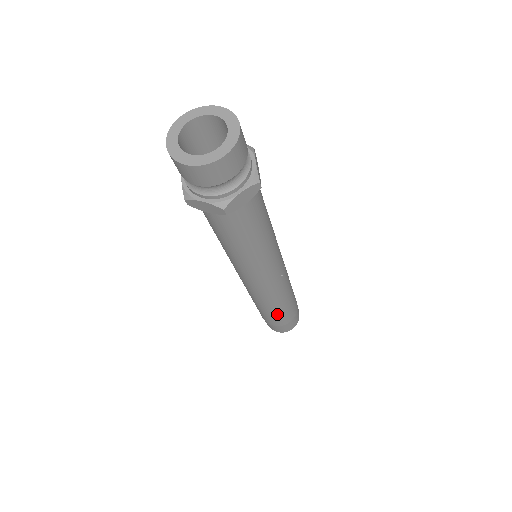
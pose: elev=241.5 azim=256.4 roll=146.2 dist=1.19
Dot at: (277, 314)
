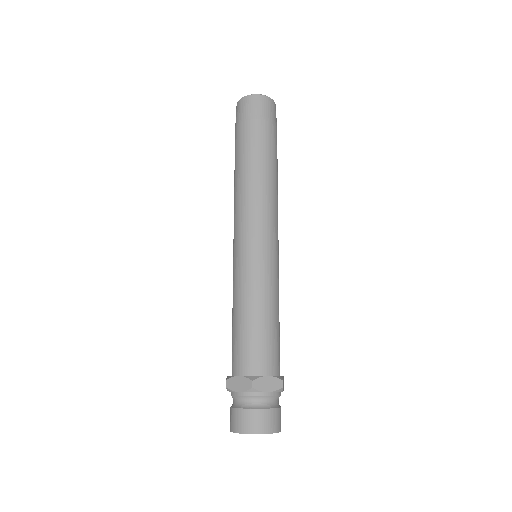
Dot at: occluded
